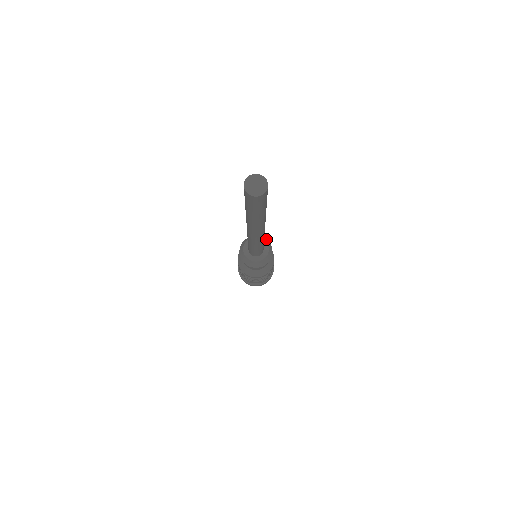
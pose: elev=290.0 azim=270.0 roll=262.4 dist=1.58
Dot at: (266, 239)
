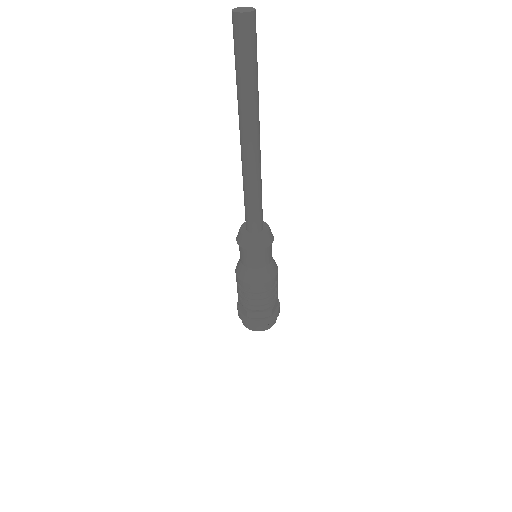
Dot at: occluded
